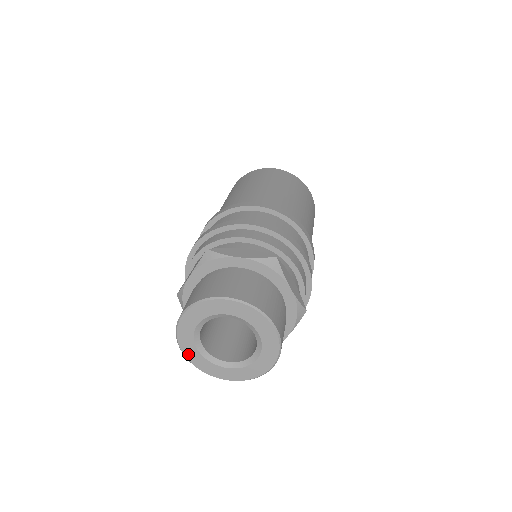
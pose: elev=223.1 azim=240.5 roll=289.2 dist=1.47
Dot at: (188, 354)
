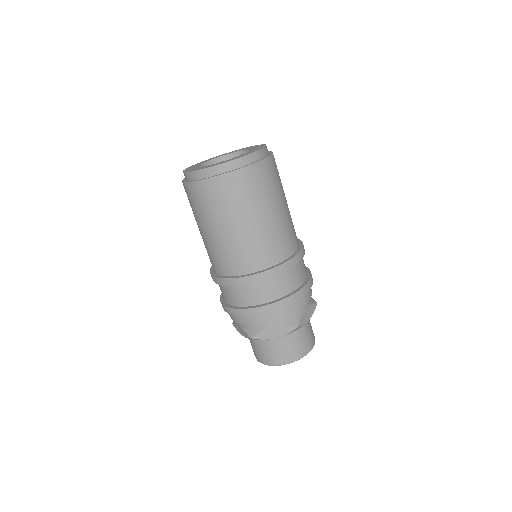
Dot at: occluded
